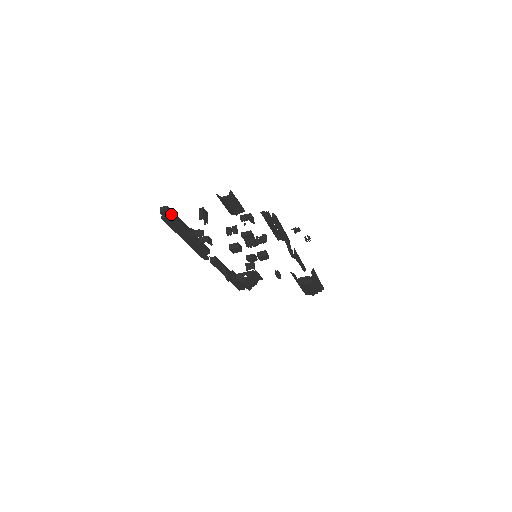
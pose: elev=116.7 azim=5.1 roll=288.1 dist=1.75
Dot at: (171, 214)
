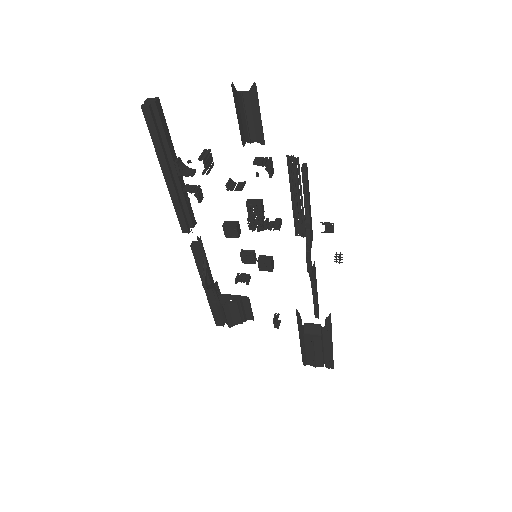
Dot at: (159, 113)
